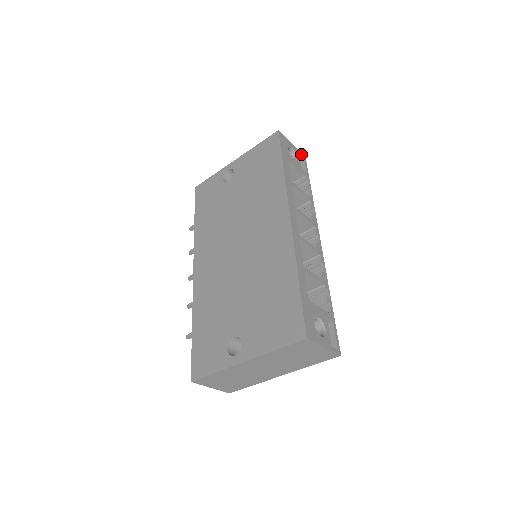
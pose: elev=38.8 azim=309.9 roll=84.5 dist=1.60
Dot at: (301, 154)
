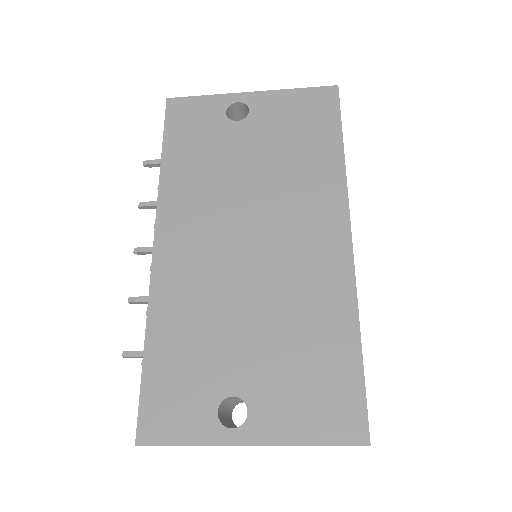
Dot at: occluded
